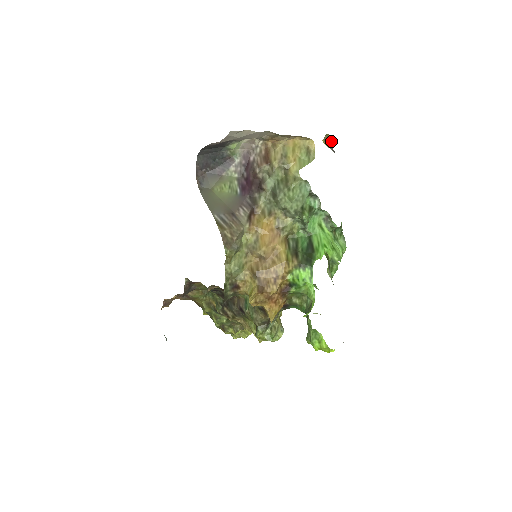
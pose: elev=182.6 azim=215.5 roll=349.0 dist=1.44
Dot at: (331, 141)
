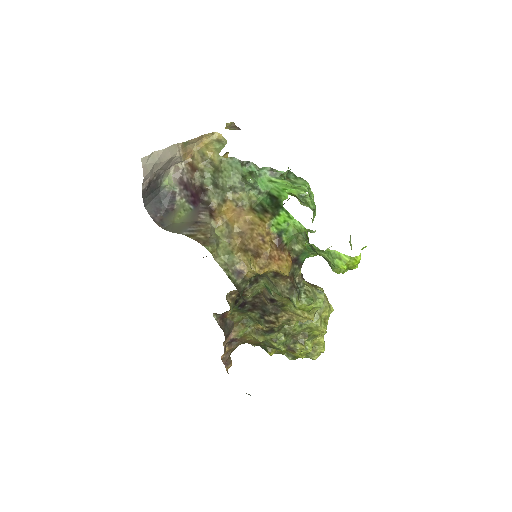
Dot at: (235, 126)
